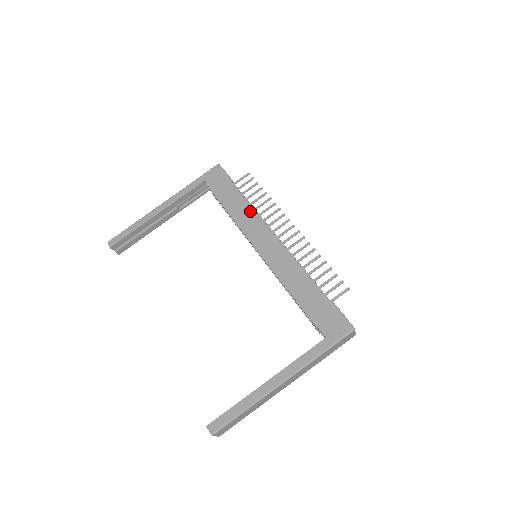
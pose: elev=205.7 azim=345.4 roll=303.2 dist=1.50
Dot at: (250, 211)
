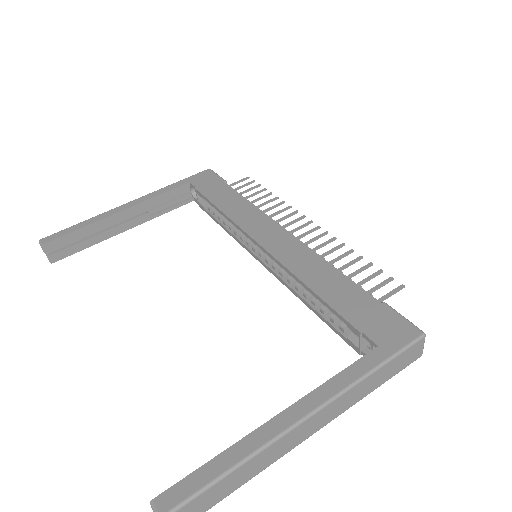
Dot at: (250, 207)
